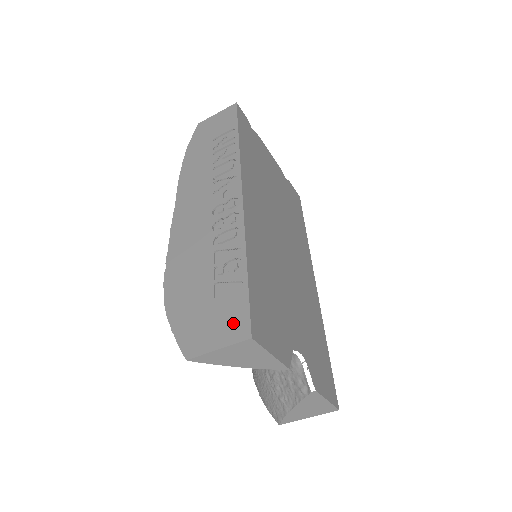
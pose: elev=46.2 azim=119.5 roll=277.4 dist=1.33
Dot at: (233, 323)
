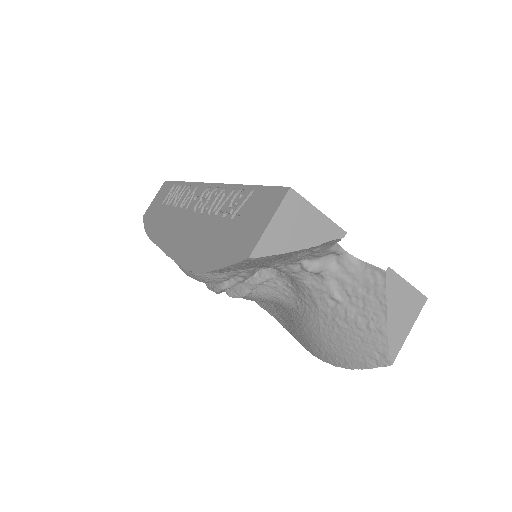
Dot at: (267, 203)
